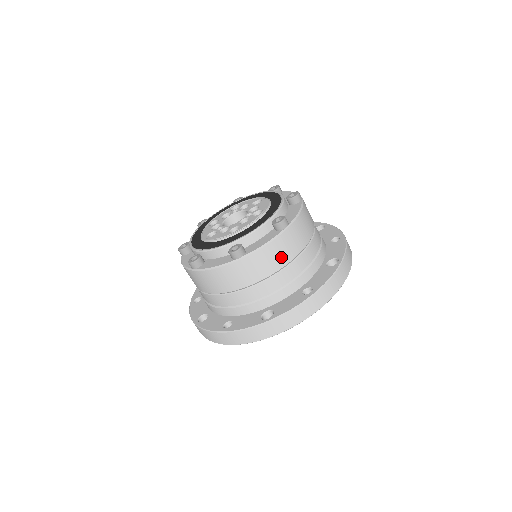
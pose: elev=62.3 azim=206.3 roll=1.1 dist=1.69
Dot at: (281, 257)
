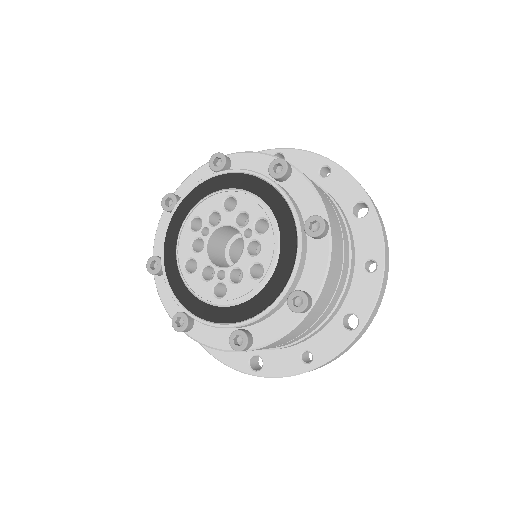
Dot at: (338, 262)
